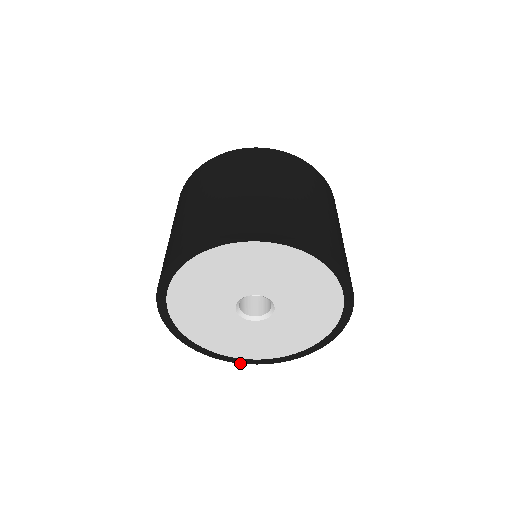
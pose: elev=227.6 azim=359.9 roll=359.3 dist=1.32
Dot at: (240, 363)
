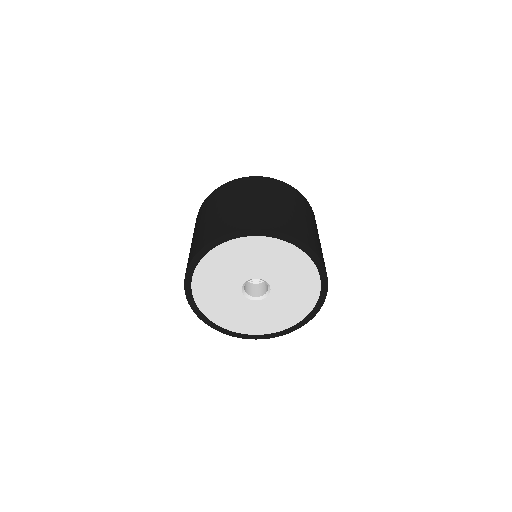
Dot at: (274, 337)
